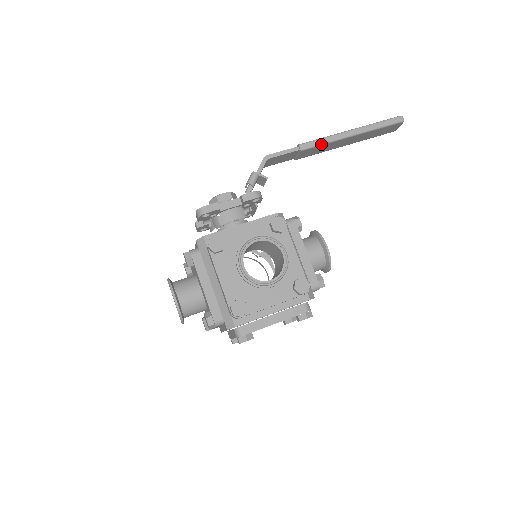
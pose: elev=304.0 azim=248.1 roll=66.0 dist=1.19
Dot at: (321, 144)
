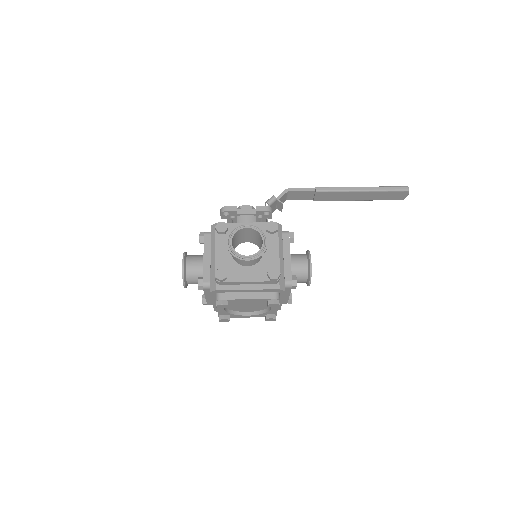
Dot at: (333, 191)
